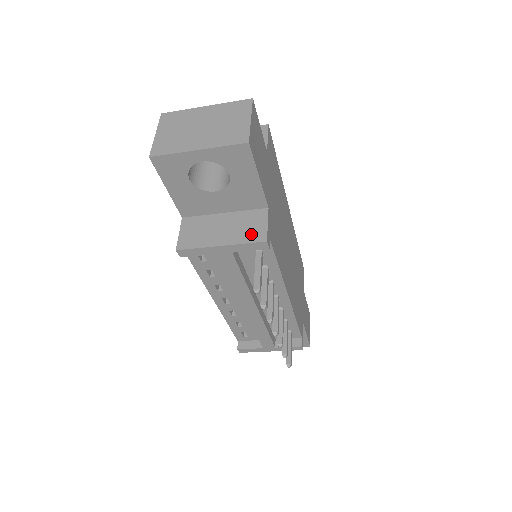
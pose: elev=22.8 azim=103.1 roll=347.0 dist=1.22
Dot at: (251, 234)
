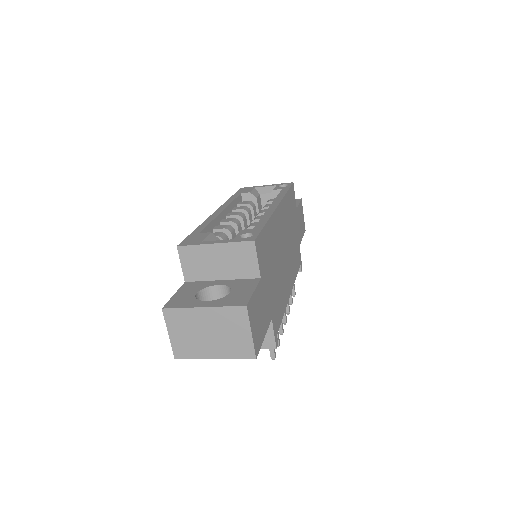
Dot at: (263, 342)
